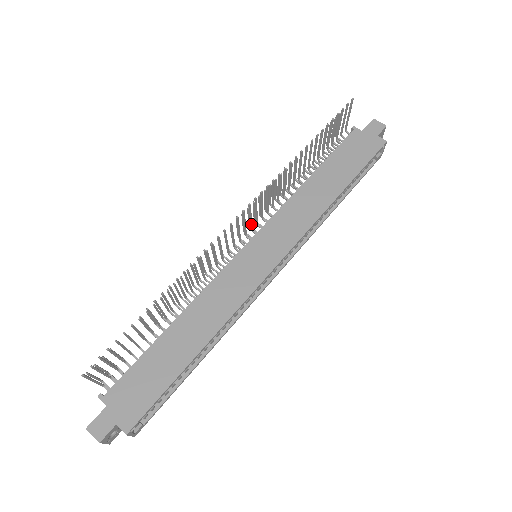
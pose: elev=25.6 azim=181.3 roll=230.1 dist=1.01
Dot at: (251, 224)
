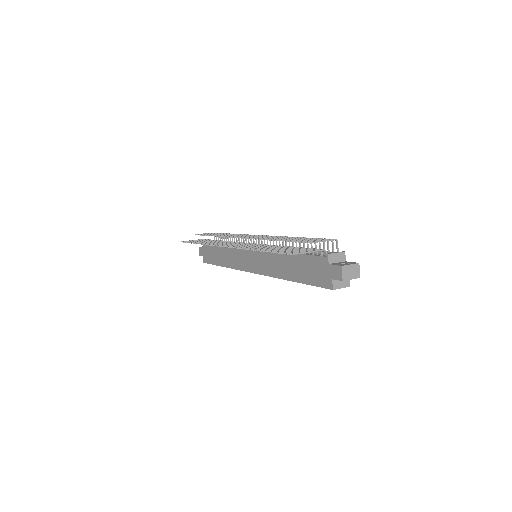
Dot at: occluded
